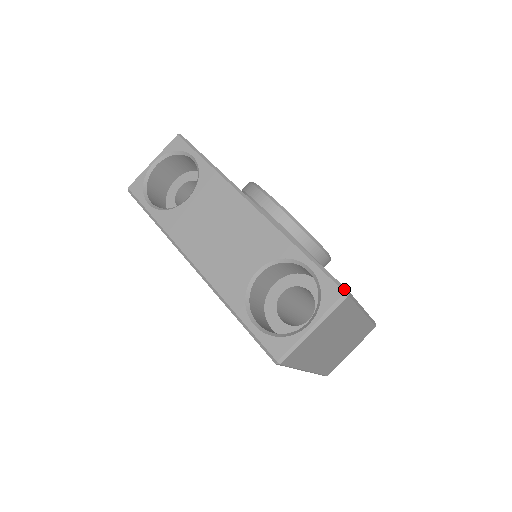
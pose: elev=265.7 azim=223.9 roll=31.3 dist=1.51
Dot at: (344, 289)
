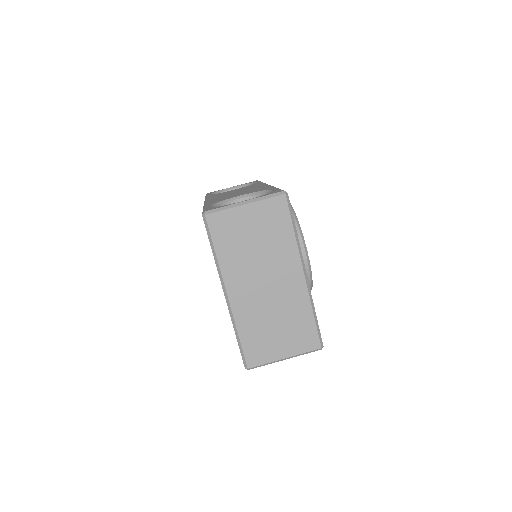
Dot at: (285, 191)
